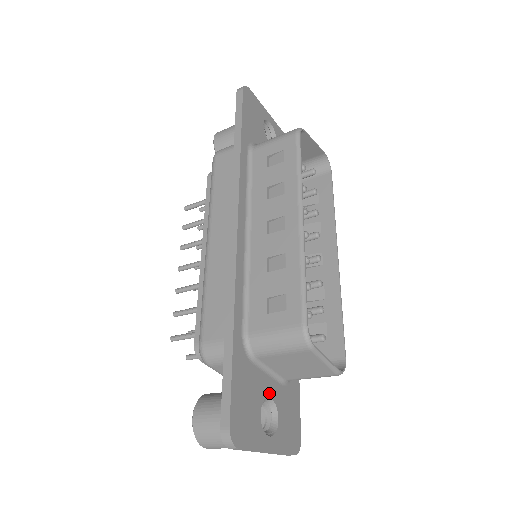
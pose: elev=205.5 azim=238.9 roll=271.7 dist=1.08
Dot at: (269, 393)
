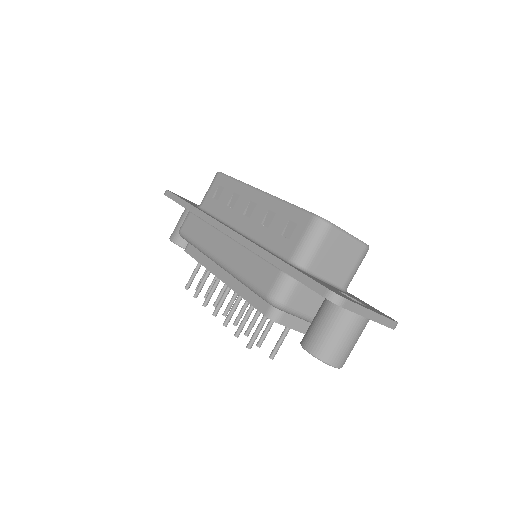
Dot at: (338, 290)
